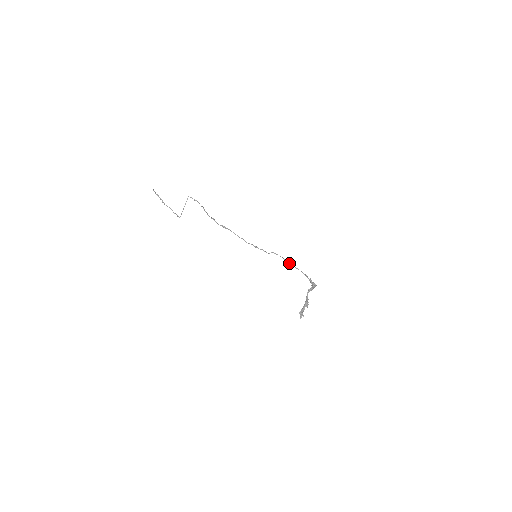
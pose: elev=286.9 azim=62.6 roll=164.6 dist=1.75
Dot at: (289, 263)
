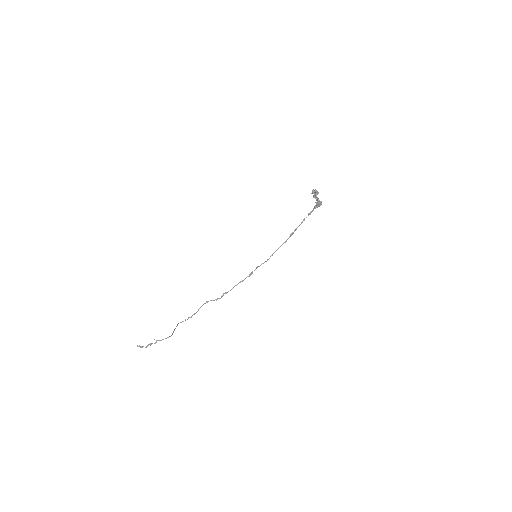
Dot at: (291, 233)
